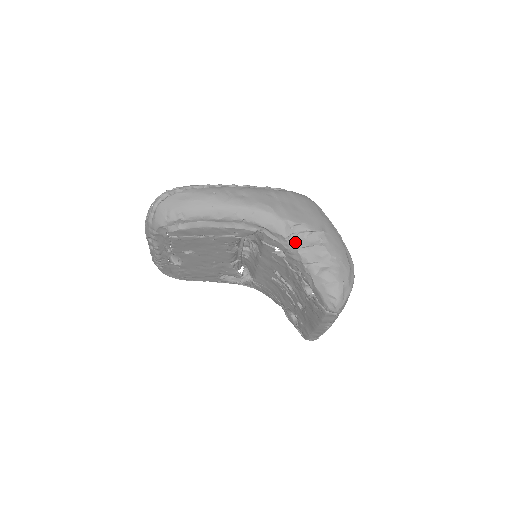
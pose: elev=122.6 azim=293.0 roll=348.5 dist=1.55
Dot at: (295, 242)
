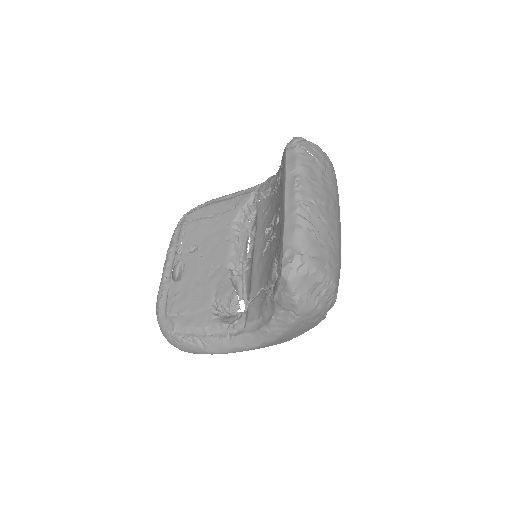
Dot at: occluded
